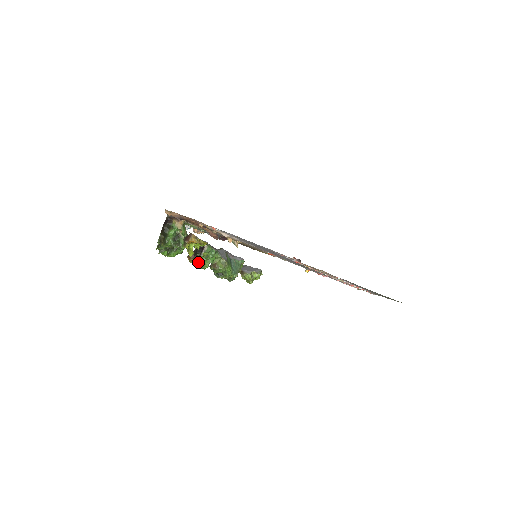
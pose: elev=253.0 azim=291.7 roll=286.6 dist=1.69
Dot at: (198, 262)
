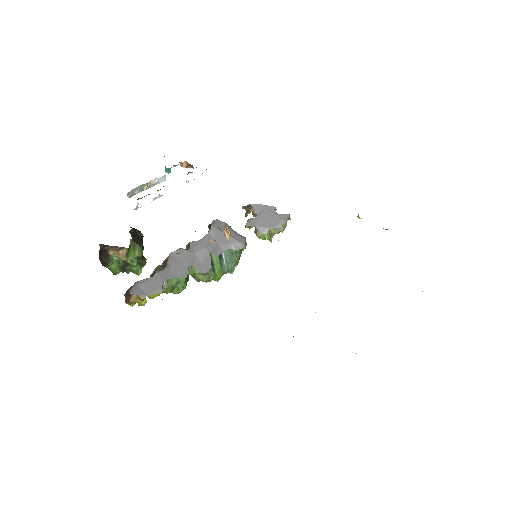
Dot at: occluded
